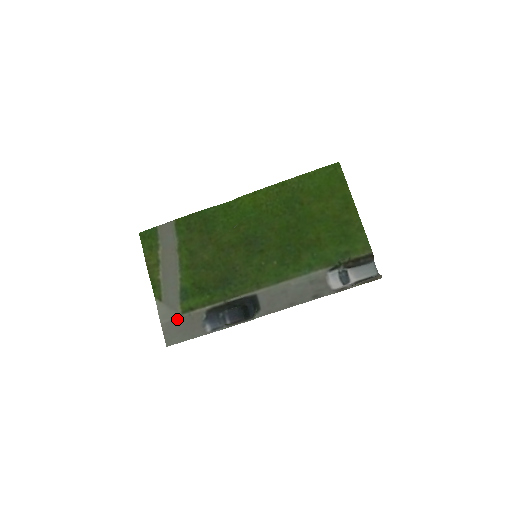
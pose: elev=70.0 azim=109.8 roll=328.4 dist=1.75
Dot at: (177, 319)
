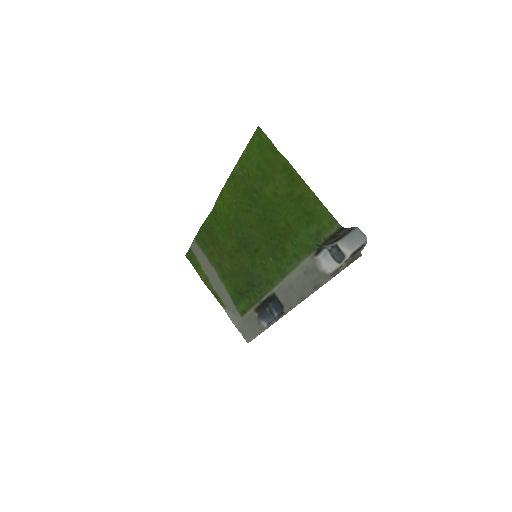
Dot at: (241, 321)
